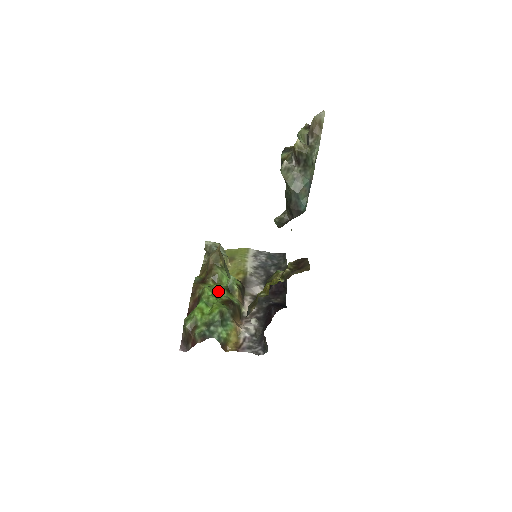
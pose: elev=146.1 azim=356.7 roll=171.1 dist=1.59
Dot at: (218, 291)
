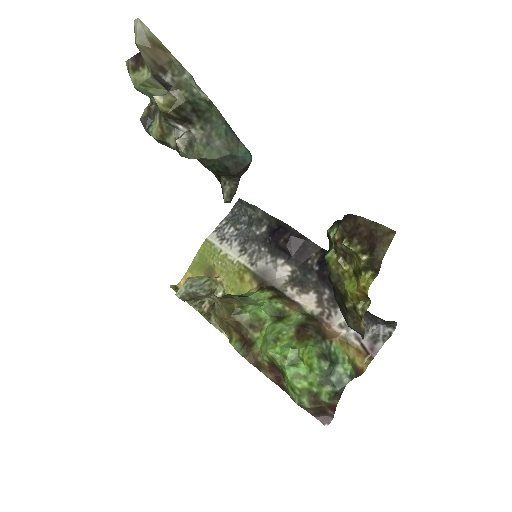
Dot at: (278, 336)
